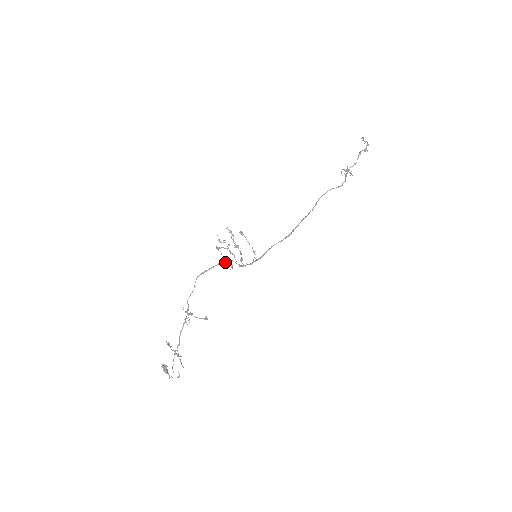
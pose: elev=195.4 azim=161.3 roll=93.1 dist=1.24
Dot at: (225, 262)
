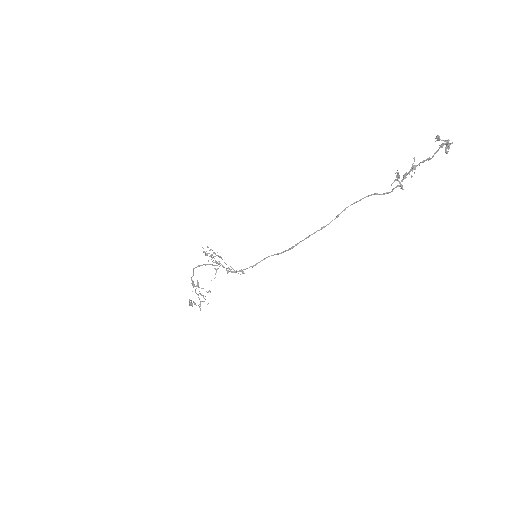
Dot at: (215, 265)
